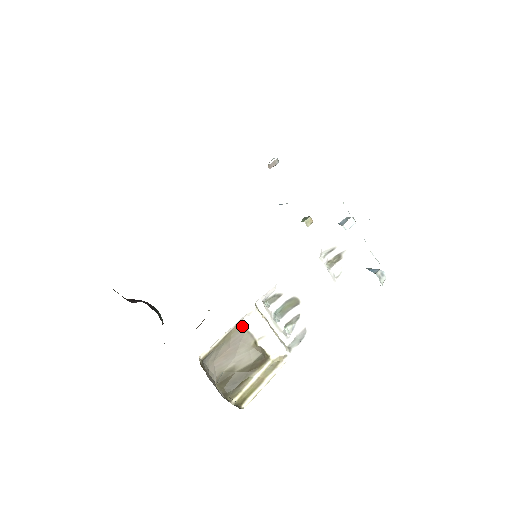
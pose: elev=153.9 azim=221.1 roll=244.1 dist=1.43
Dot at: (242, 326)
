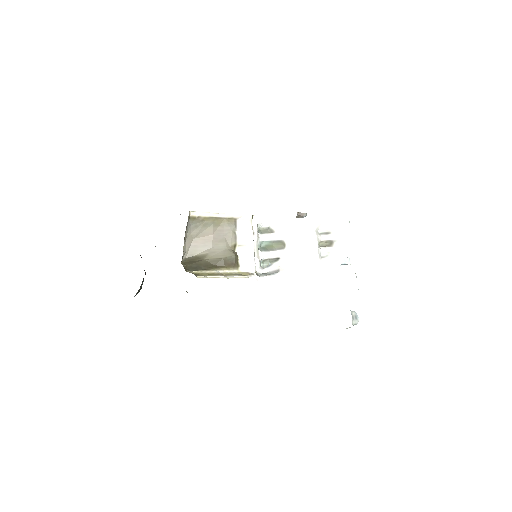
Dot at: (233, 223)
